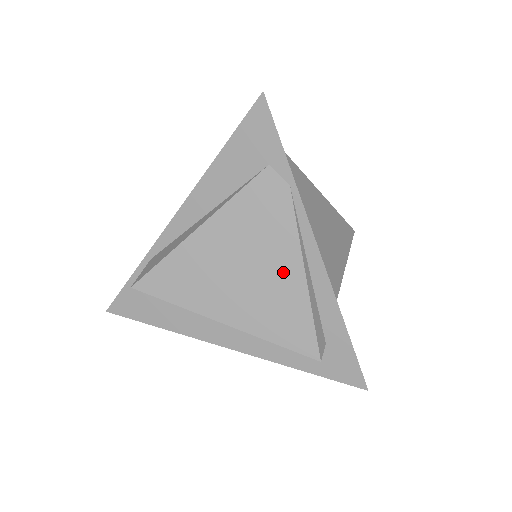
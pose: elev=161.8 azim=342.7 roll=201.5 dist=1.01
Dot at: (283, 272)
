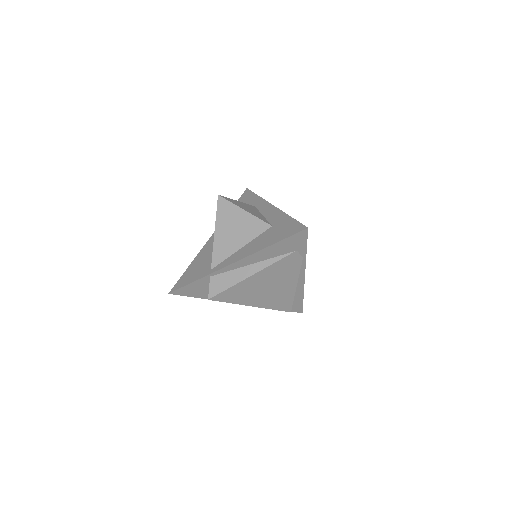
Dot at: (287, 287)
